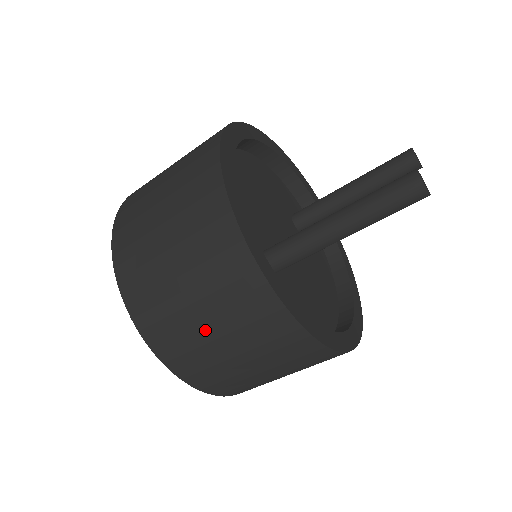
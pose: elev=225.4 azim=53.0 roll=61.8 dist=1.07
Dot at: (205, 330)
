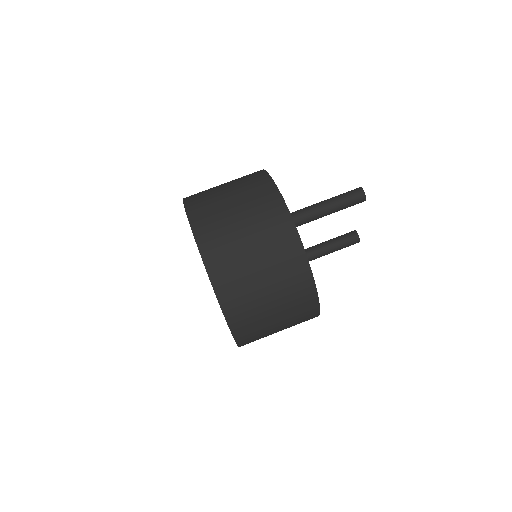
Dot at: (236, 223)
